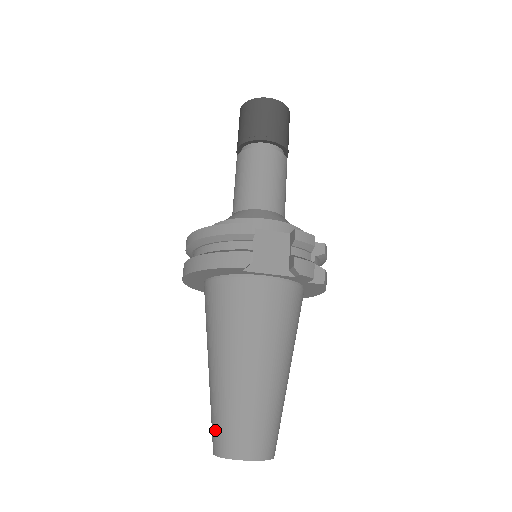
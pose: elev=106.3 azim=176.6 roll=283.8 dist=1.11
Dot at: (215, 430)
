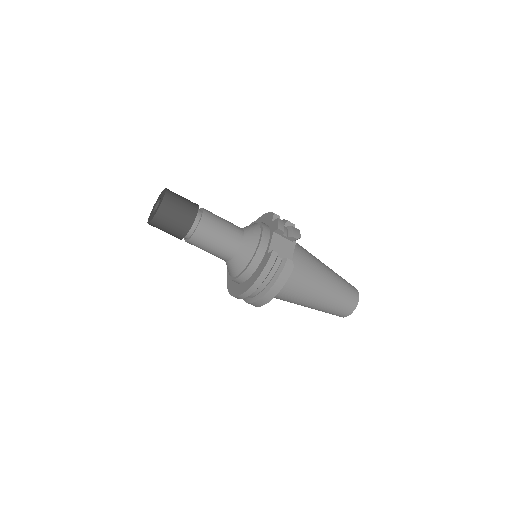
Dot at: (339, 313)
